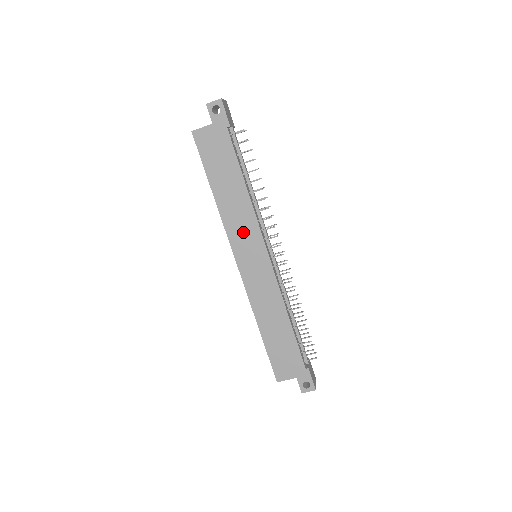
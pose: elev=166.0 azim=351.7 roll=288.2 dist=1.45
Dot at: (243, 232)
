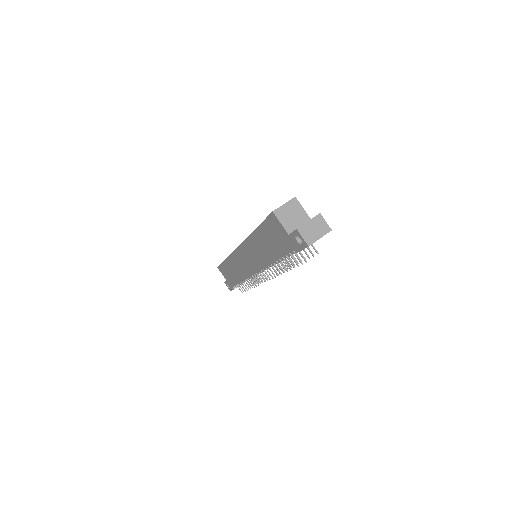
Dot at: (253, 255)
